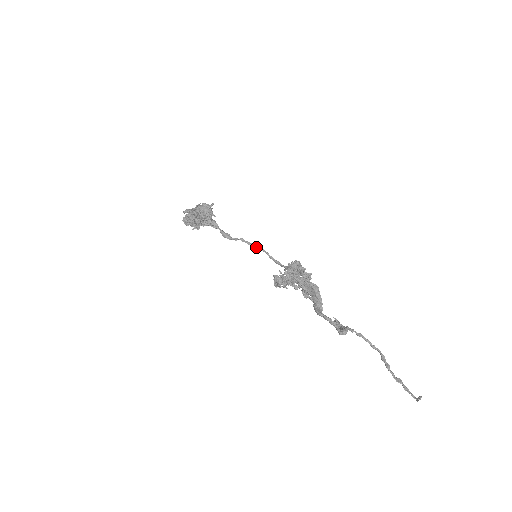
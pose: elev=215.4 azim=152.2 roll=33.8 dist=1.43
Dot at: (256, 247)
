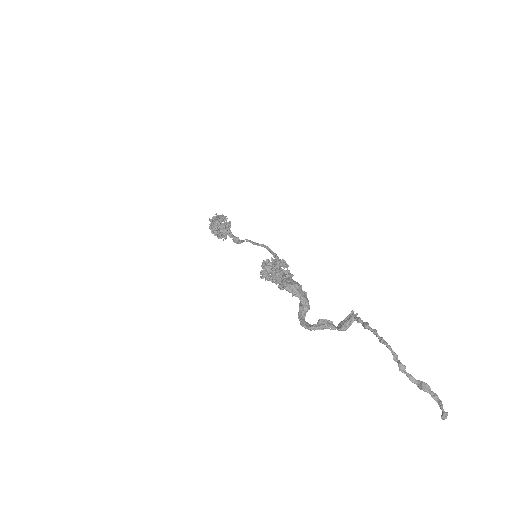
Dot at: occluded
